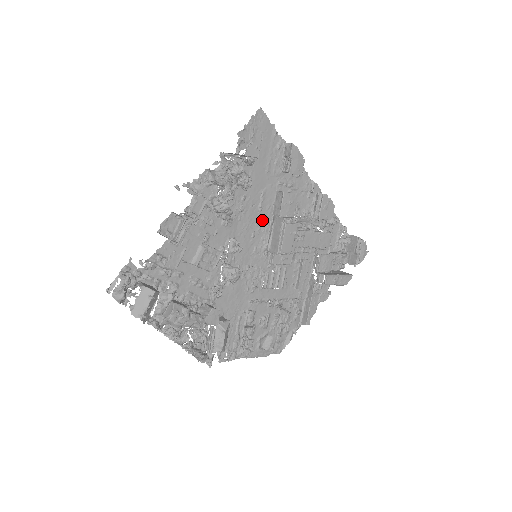
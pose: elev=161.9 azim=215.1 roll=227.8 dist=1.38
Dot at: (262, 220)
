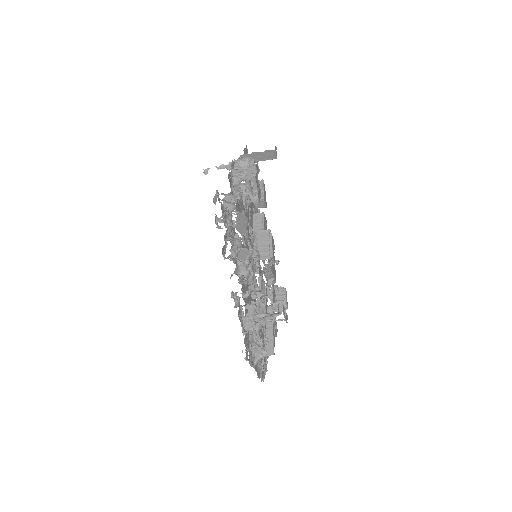
Dot at: occluded
